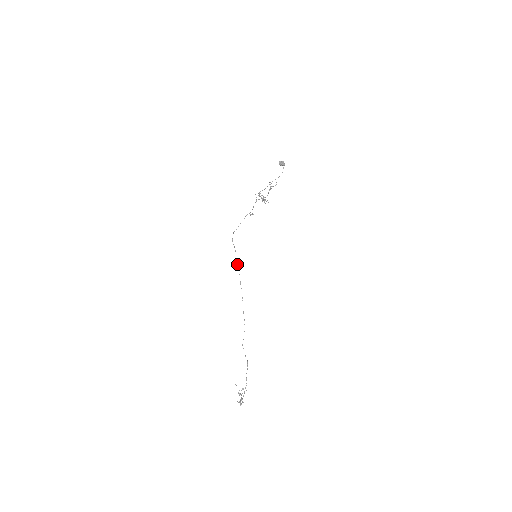
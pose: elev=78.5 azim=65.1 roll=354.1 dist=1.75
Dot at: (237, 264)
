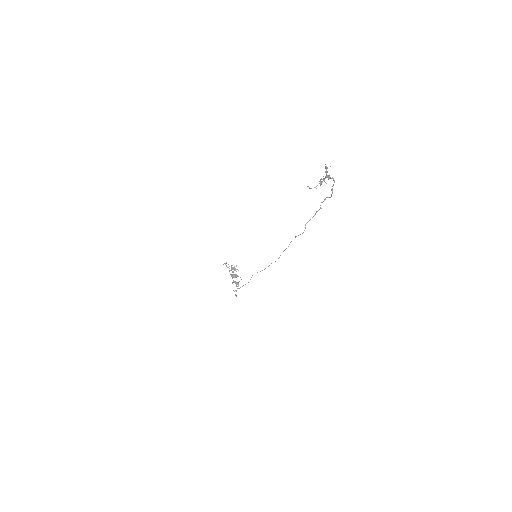
Dot at: (251, 277)
